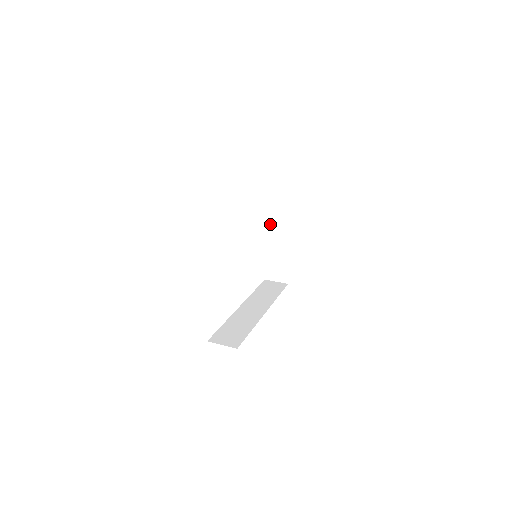
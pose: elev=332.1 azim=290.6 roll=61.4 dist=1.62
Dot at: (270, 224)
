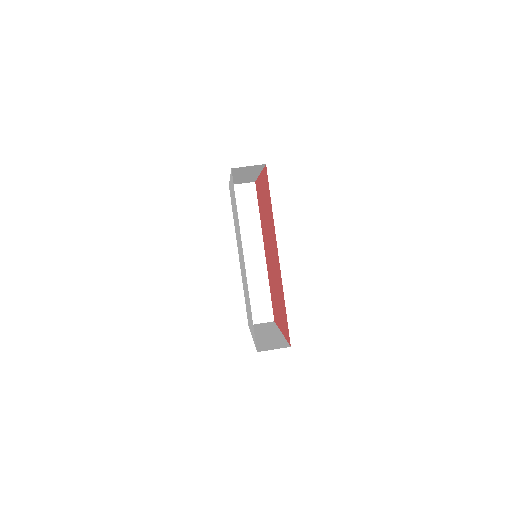
Dot at: occluded
